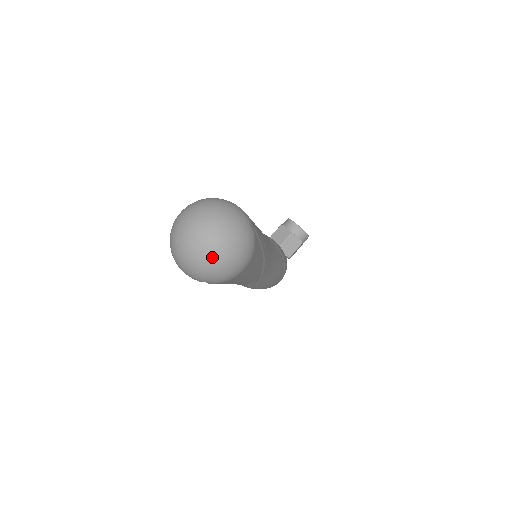
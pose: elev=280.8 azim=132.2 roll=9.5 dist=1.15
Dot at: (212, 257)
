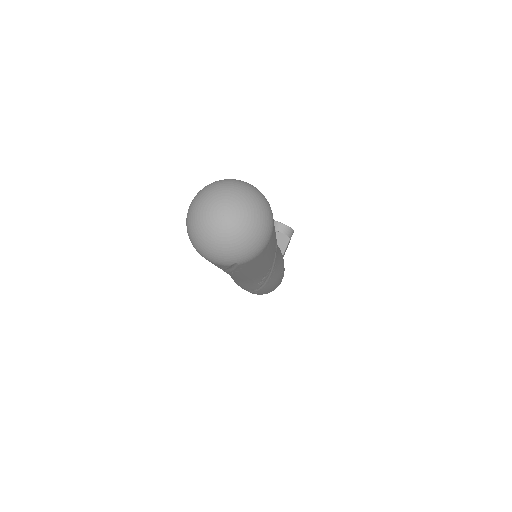
Dot at: (239, 232)
